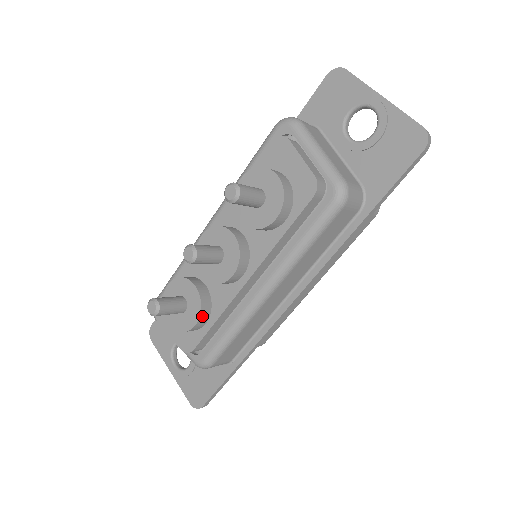
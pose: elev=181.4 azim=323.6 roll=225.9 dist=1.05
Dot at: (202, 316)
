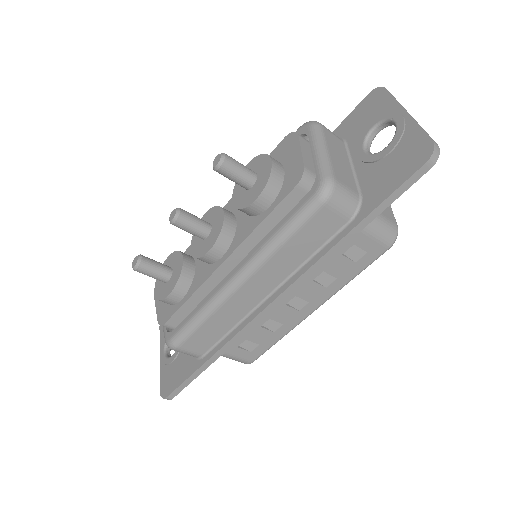
Dot at: (178, 288)
